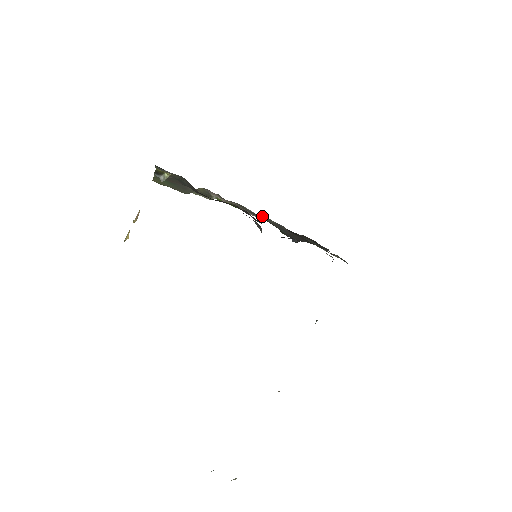
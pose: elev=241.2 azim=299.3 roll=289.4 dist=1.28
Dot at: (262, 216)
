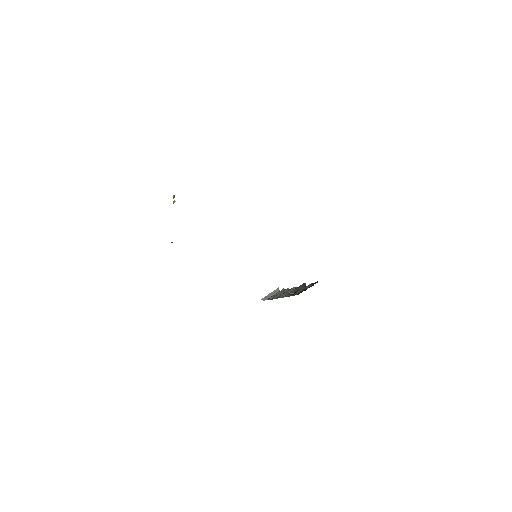
Dot at: occluded
